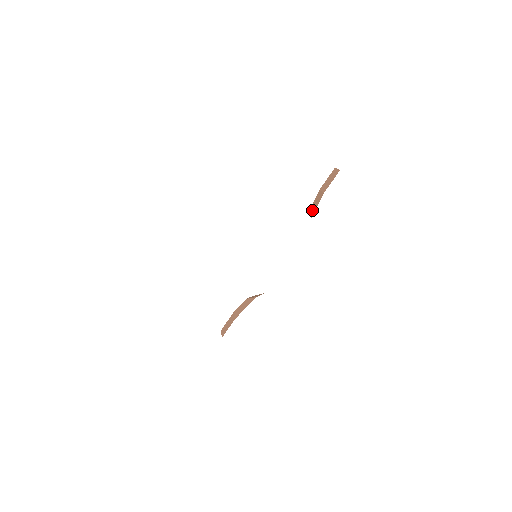
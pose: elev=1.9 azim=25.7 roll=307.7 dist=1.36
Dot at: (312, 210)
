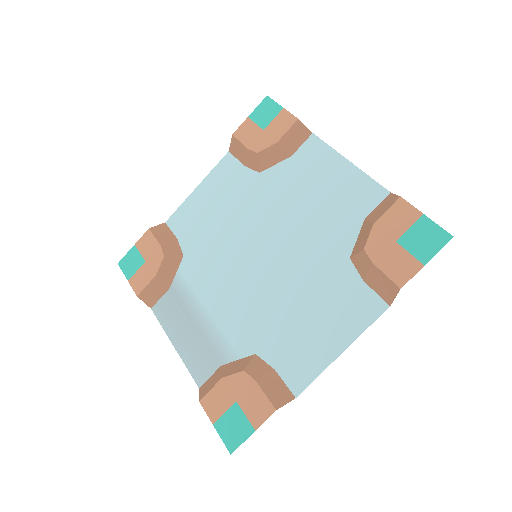
Dot at: (261, 162)
